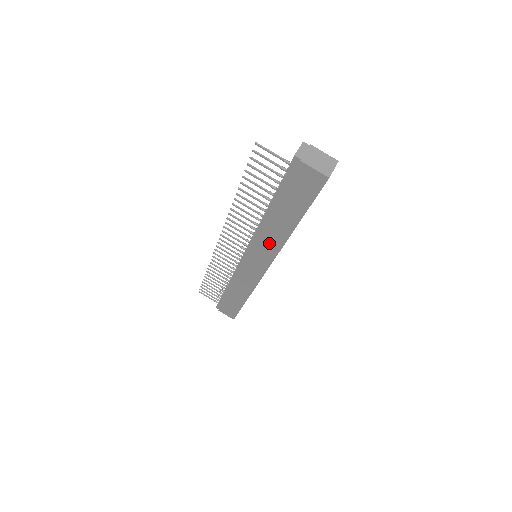
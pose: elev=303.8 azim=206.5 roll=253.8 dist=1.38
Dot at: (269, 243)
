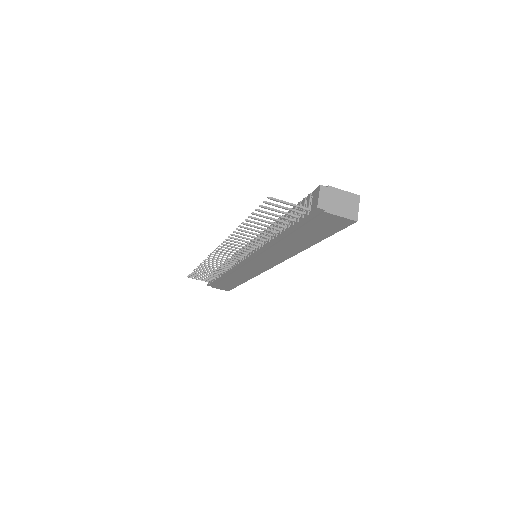
Dot at: (276, 255)
